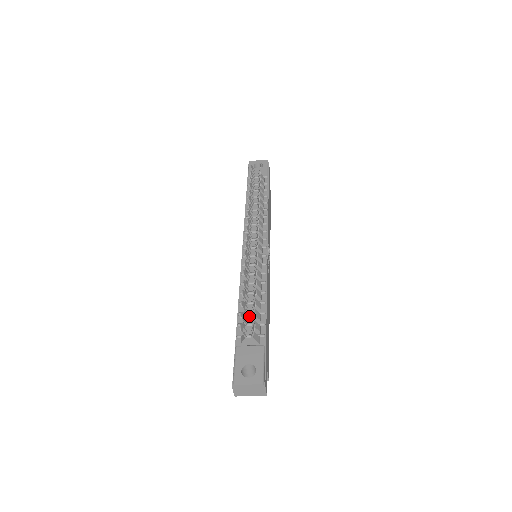
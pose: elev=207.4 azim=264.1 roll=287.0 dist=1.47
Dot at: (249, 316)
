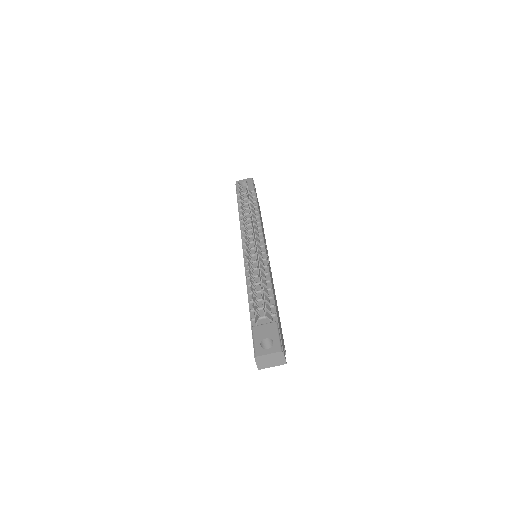
Dot at: (259, 302)
